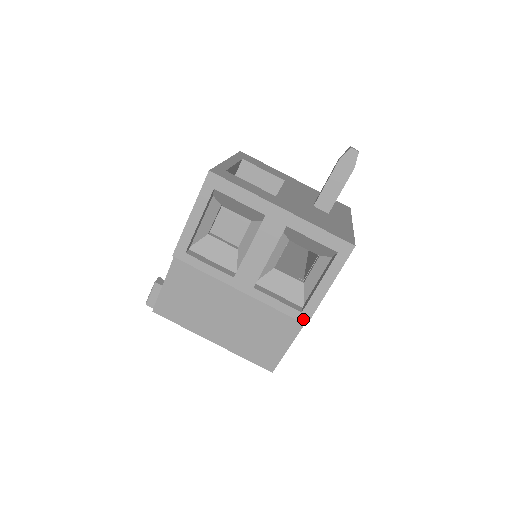
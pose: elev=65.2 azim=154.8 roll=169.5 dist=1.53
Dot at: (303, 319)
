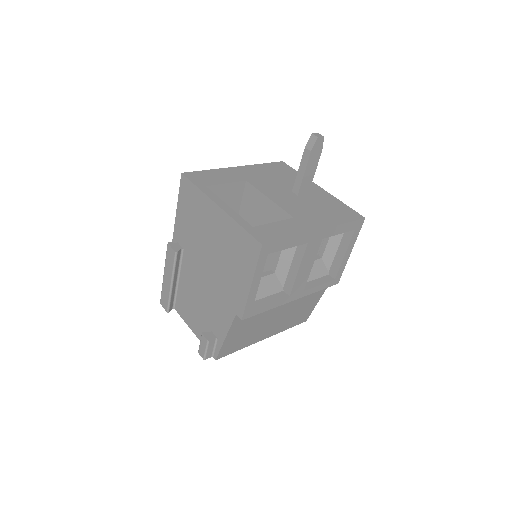
Dot at: (336, 282)
